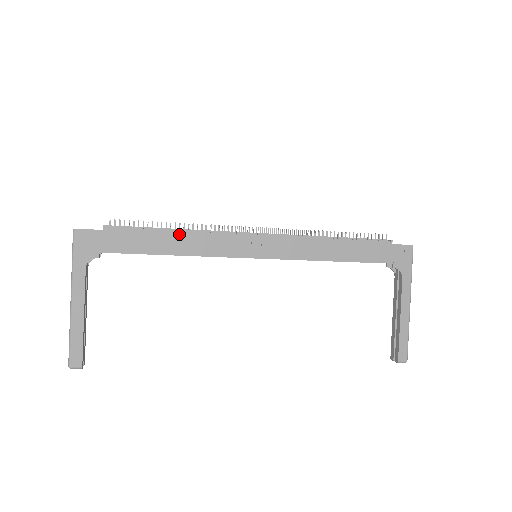
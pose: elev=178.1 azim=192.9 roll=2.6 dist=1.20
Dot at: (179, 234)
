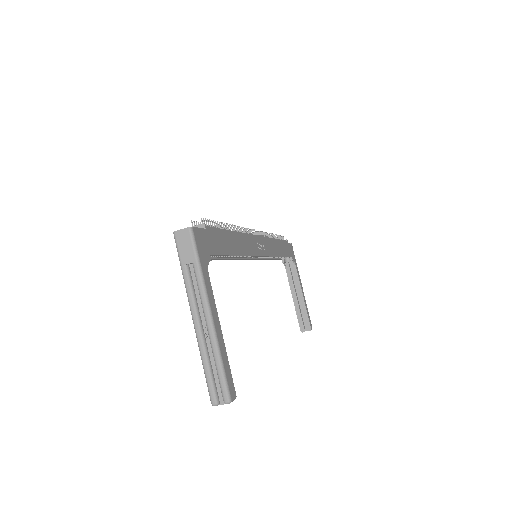
Dot at: (235, 234)
